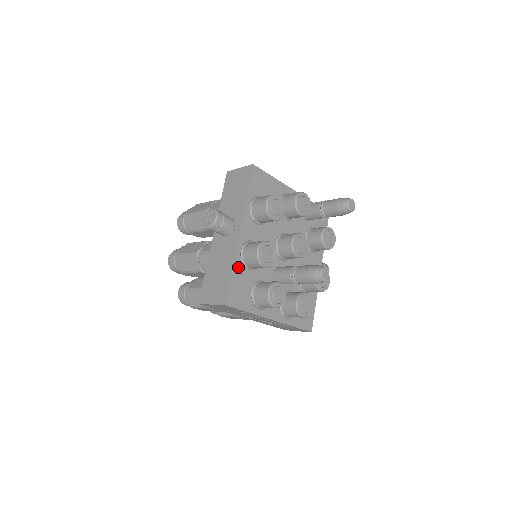
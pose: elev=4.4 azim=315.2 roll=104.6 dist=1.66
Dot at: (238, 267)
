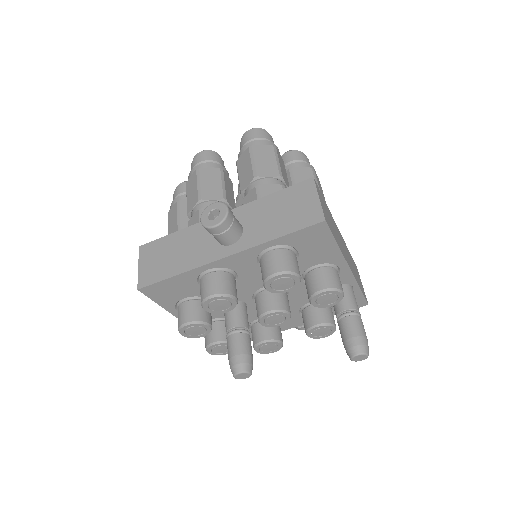
Dot at: (188, 277)
